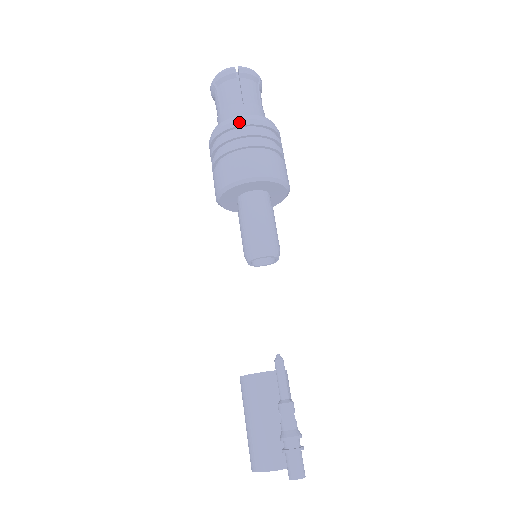
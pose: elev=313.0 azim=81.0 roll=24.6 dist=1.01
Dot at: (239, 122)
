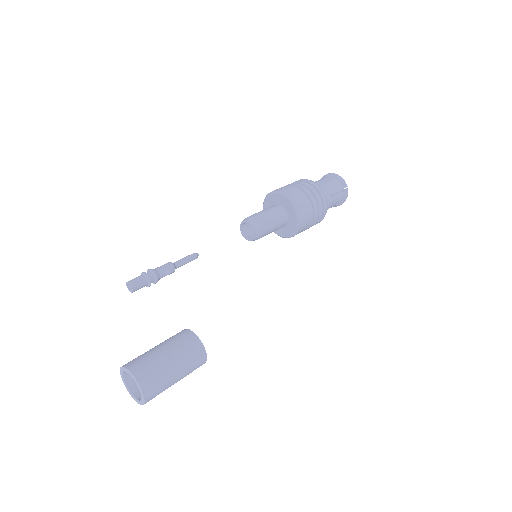
Dot at: (307, 180)
